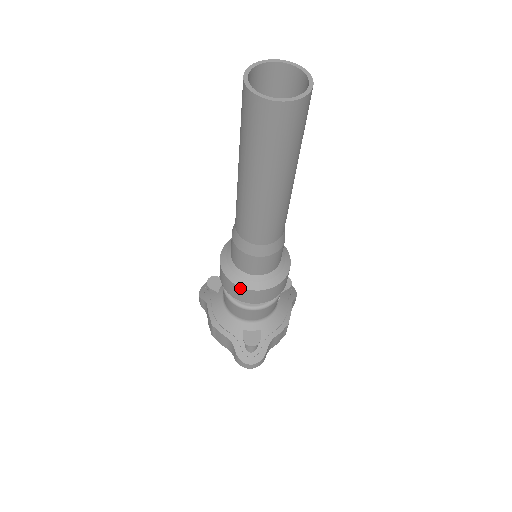
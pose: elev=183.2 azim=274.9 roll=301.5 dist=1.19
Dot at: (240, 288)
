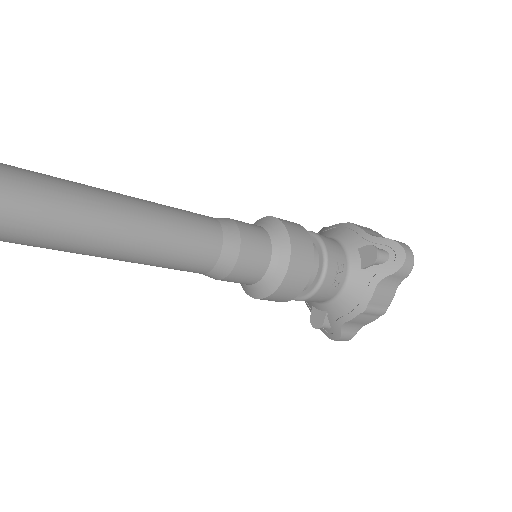
Dot at: occluded
